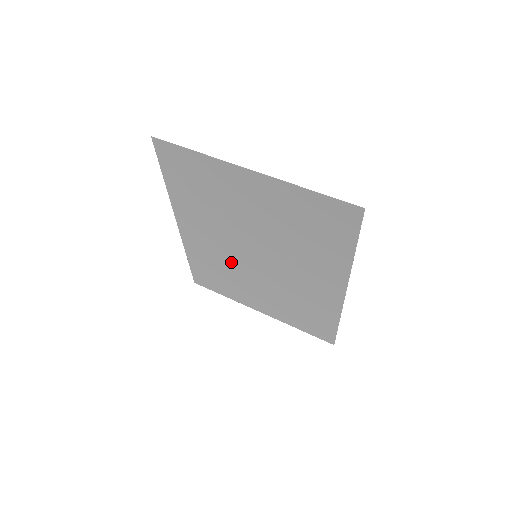
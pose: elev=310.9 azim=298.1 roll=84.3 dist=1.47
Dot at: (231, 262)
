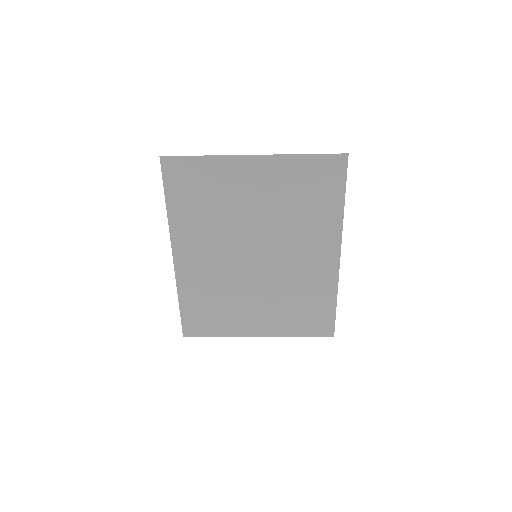
Dot at: (229, 279)
